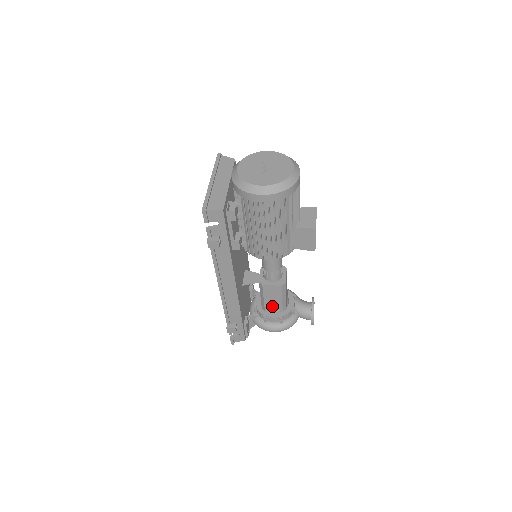
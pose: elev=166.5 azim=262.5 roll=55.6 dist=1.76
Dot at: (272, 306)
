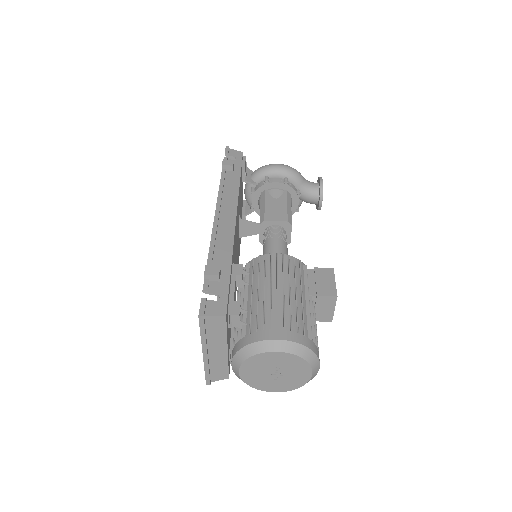
Dot at: occluded
